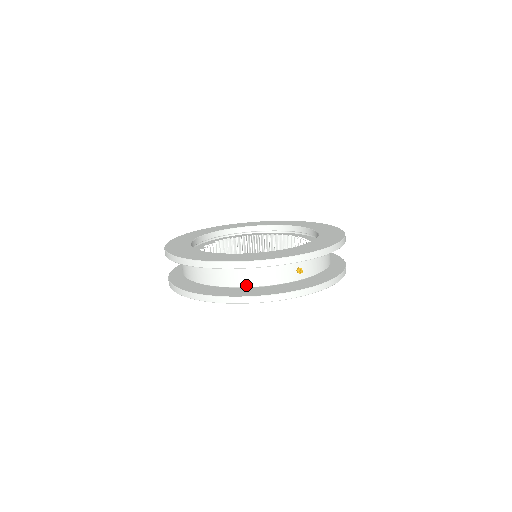
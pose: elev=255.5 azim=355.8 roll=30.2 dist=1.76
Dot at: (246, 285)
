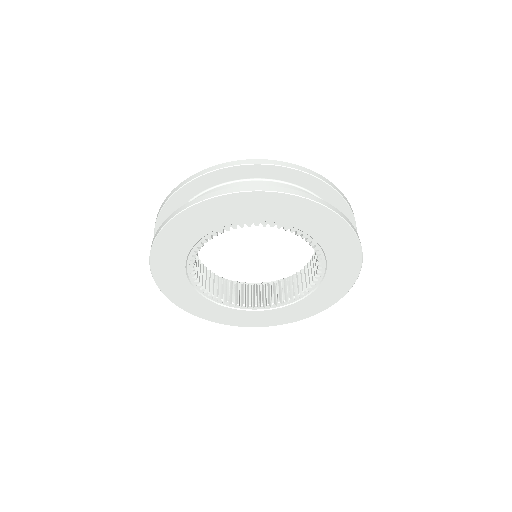
Dot at: occluded
